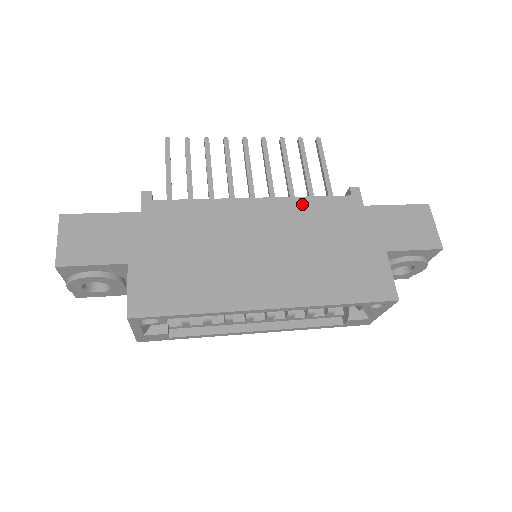
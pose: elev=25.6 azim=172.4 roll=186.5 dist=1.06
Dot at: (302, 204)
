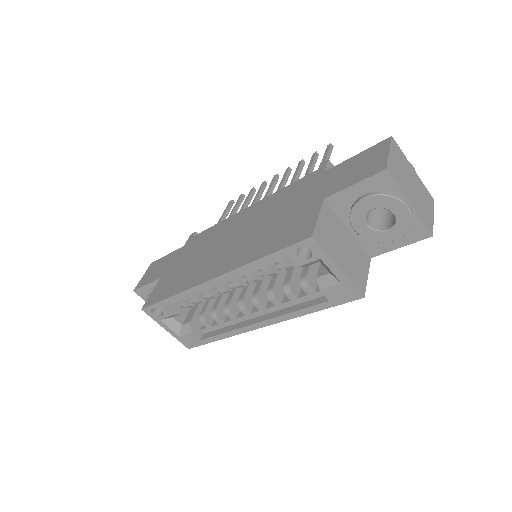
Dot at: (276, 196)
